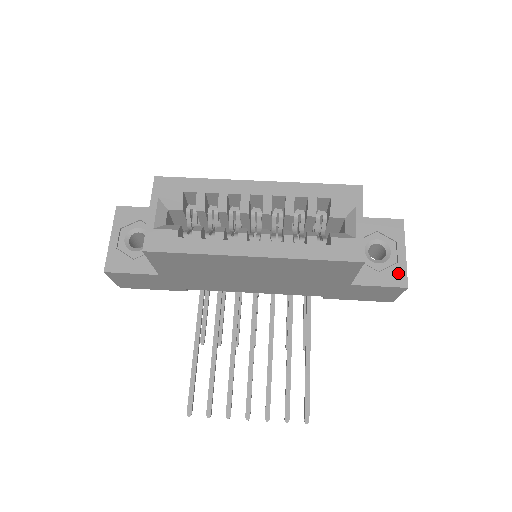
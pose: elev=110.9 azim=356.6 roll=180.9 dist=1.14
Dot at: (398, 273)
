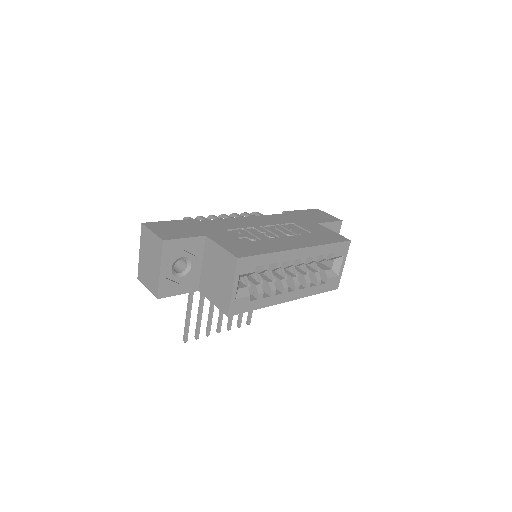
Dot at: occluded
